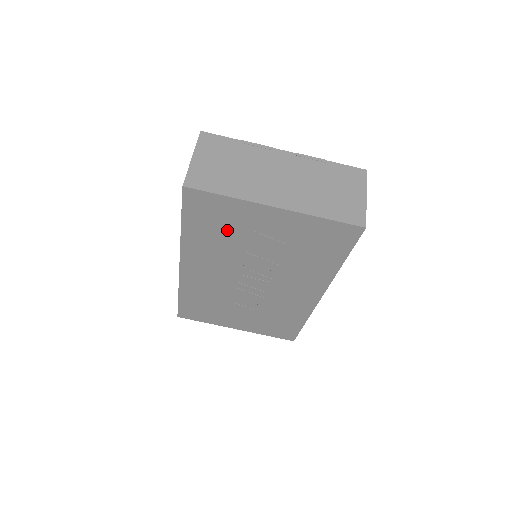
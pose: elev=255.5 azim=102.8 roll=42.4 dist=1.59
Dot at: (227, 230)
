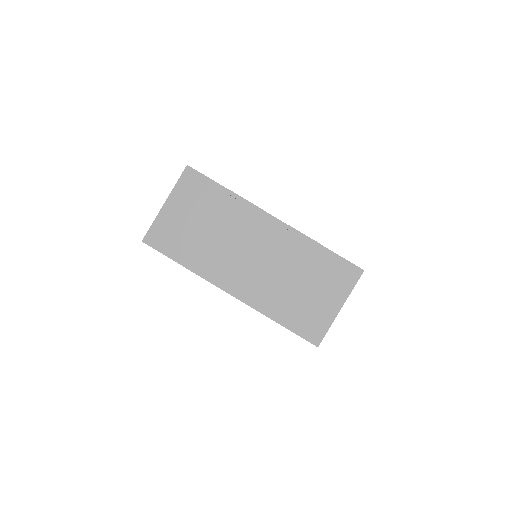
Dot at: occluded
